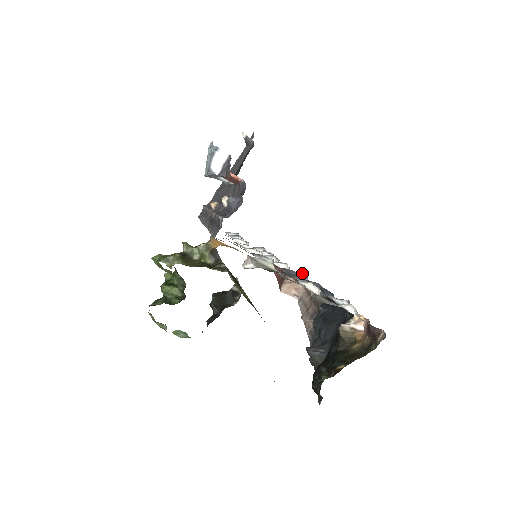
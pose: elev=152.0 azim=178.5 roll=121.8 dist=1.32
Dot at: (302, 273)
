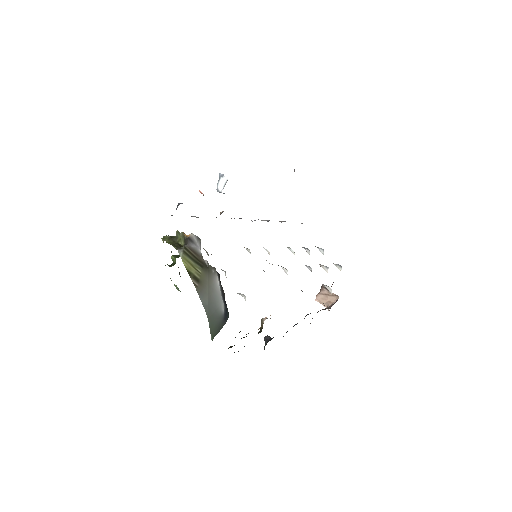
Dot at: (330, 288)
